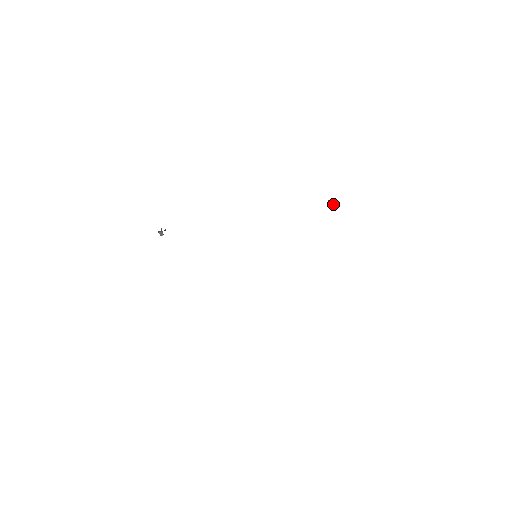
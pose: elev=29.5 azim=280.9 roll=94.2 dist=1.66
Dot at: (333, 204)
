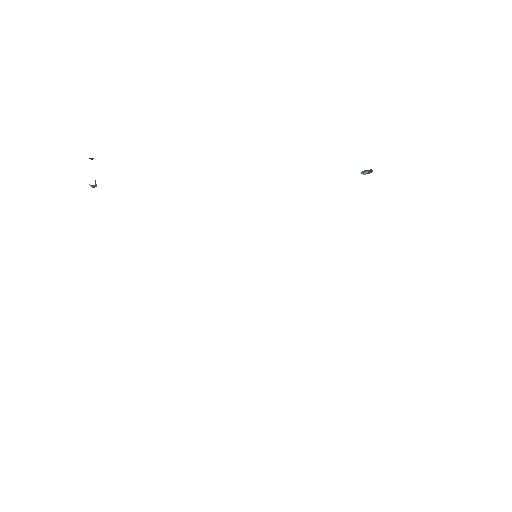
Dot at: (366, 172)
